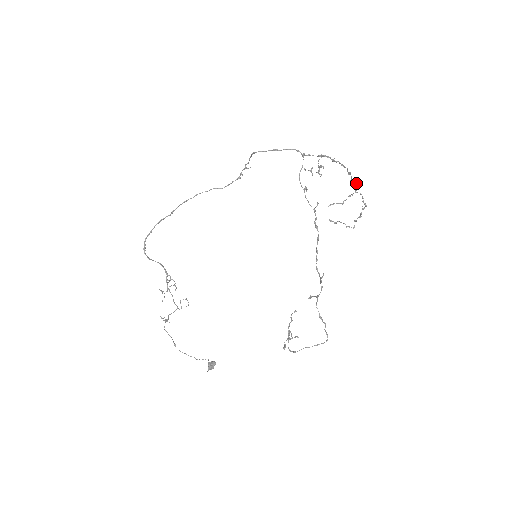
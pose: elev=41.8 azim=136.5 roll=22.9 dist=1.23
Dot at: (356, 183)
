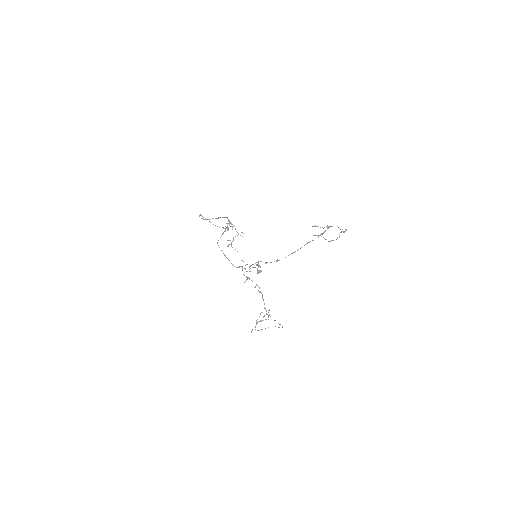
Dot at: occluded
